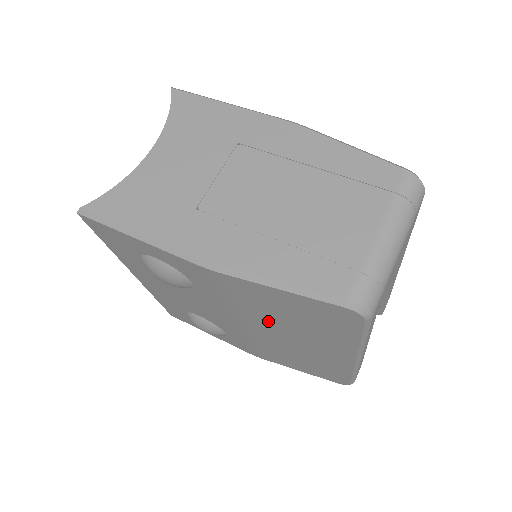
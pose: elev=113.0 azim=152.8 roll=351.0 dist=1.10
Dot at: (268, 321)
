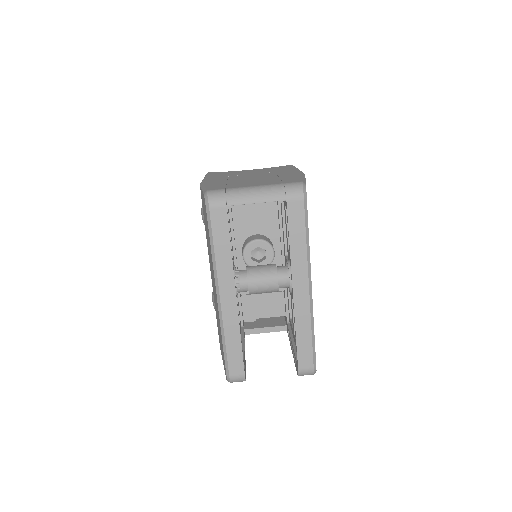
Dot at: occluded
